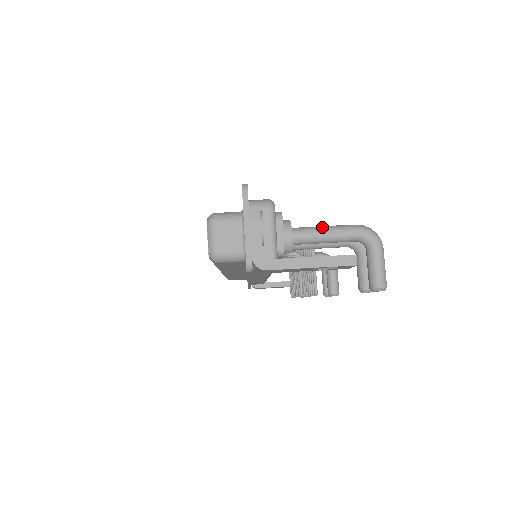
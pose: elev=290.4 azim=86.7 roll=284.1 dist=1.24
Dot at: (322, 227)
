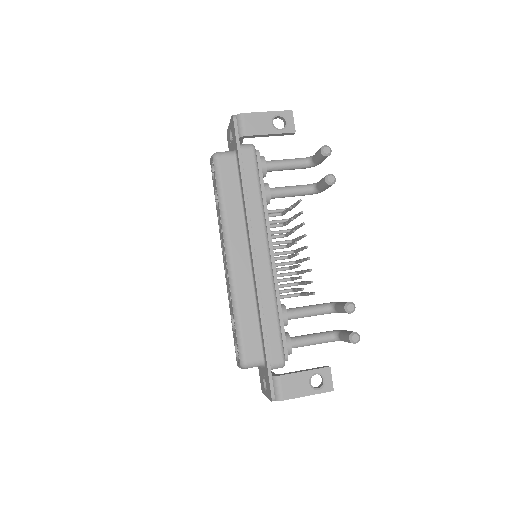
Dot at: occluded
